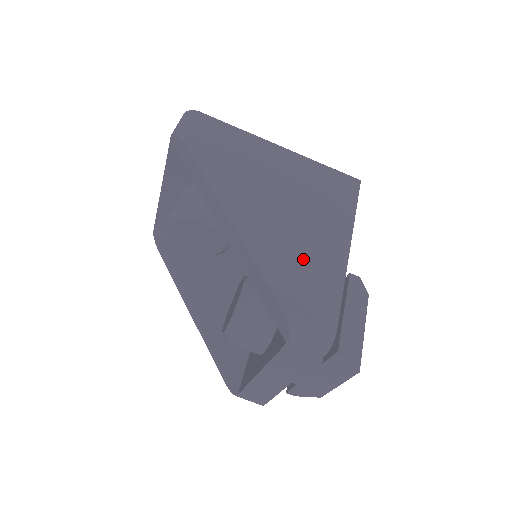
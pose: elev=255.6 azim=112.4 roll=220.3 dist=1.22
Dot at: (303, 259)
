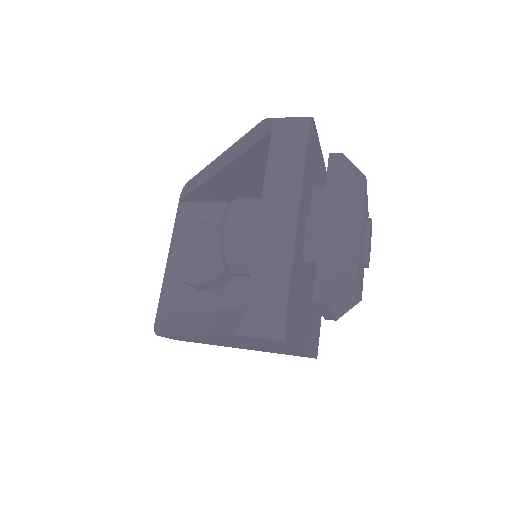
Dot at: occluded
